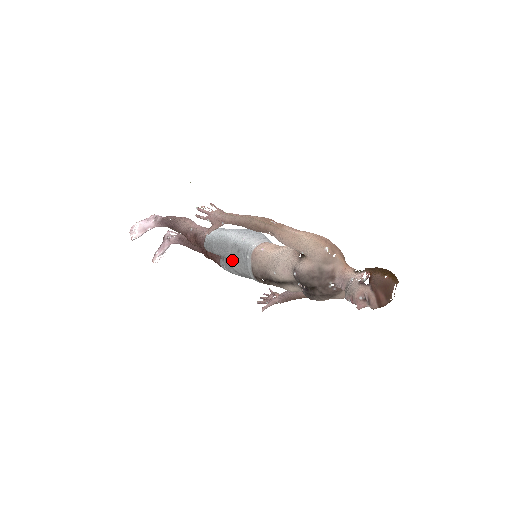
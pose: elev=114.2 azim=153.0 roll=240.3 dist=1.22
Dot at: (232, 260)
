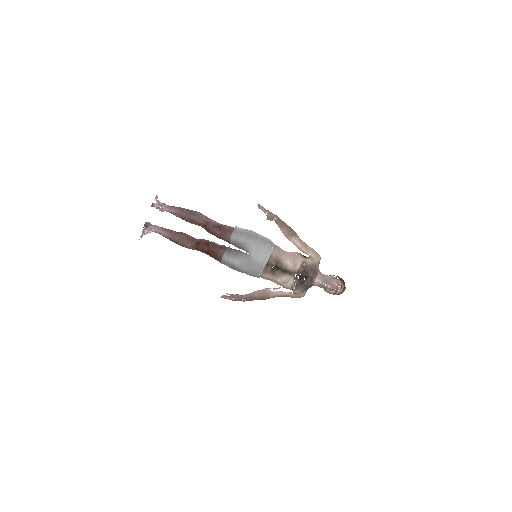
Dot at: (255, 248)
